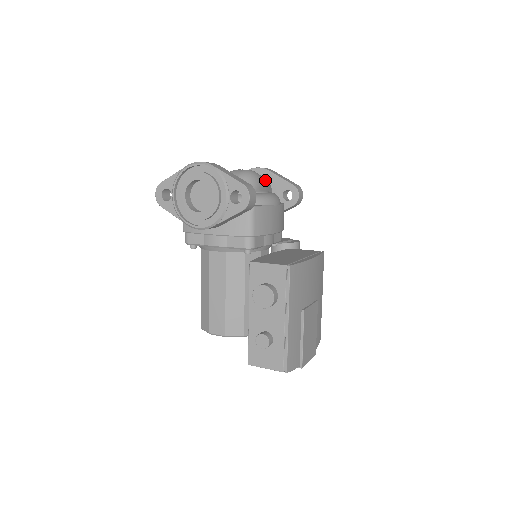
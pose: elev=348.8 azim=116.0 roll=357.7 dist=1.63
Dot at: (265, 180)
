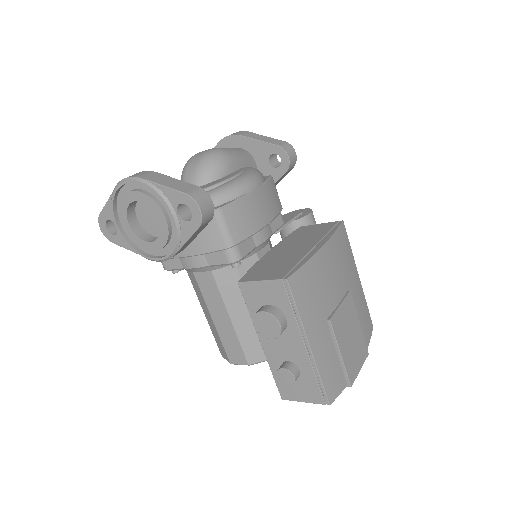
Dot at: (239, 152)
